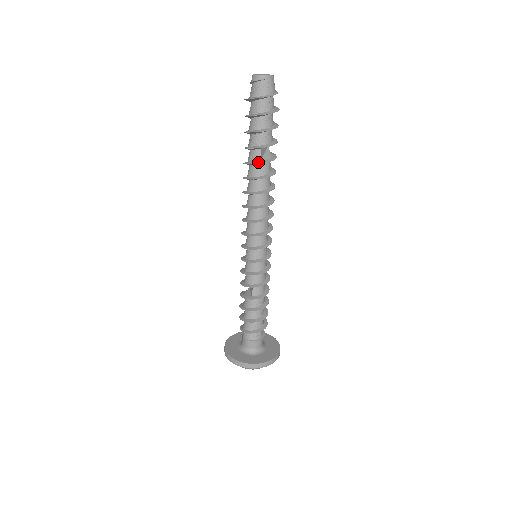
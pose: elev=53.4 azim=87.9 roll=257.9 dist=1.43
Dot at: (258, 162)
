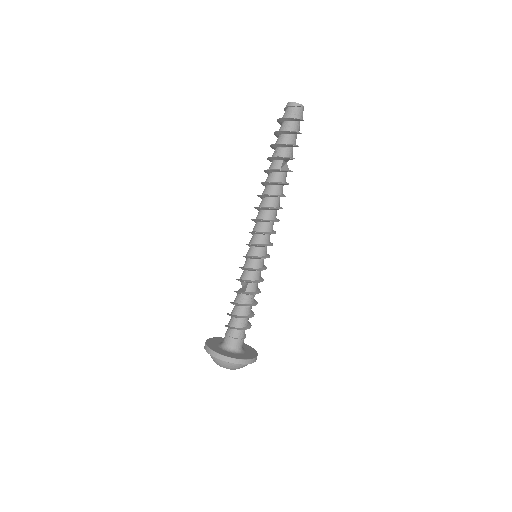
Dot at: (279, 169)
